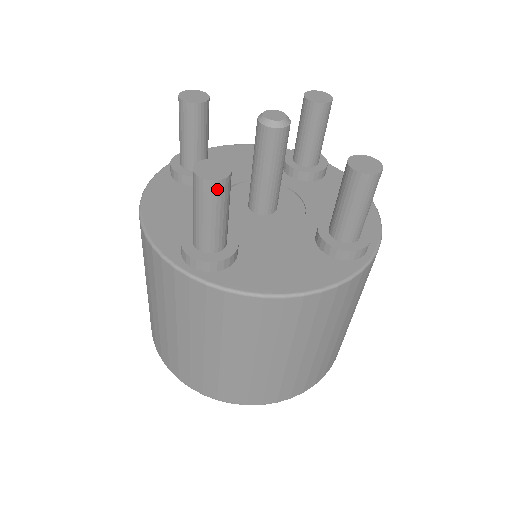
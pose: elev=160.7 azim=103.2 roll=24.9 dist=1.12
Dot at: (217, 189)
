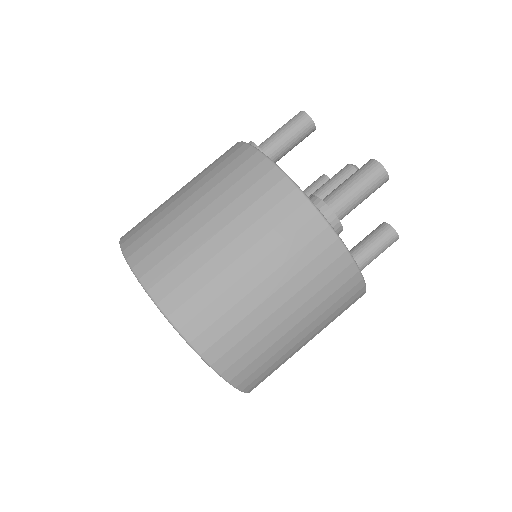
Dot at: (383, 182)
